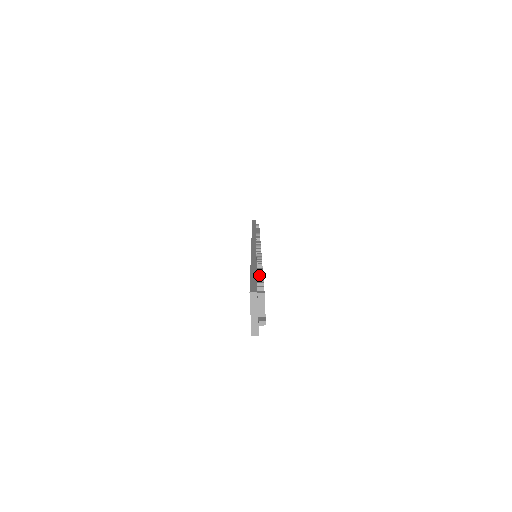
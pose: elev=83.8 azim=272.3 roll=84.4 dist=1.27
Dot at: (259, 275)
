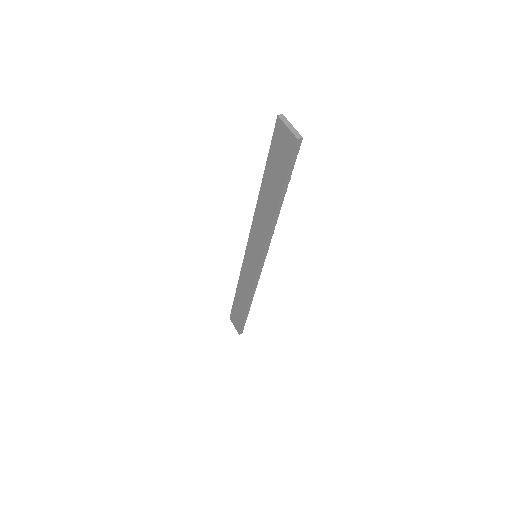
Dot at: occluded
